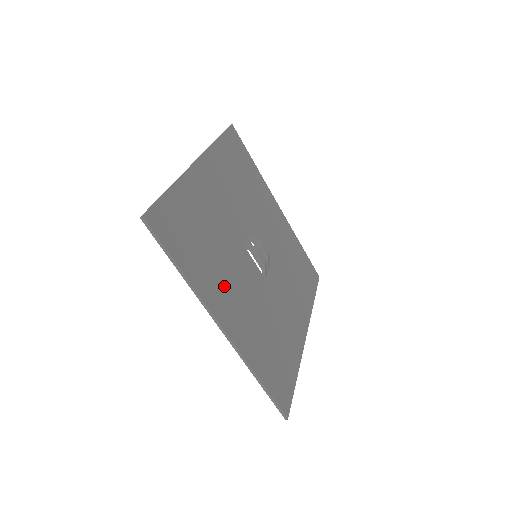
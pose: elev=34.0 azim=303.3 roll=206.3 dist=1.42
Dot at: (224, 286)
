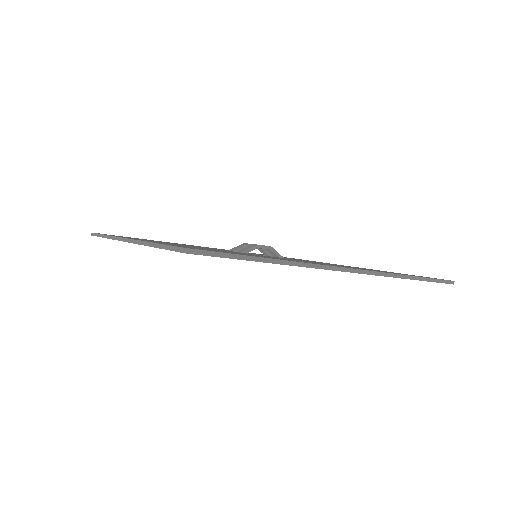
Dot at: occluded
